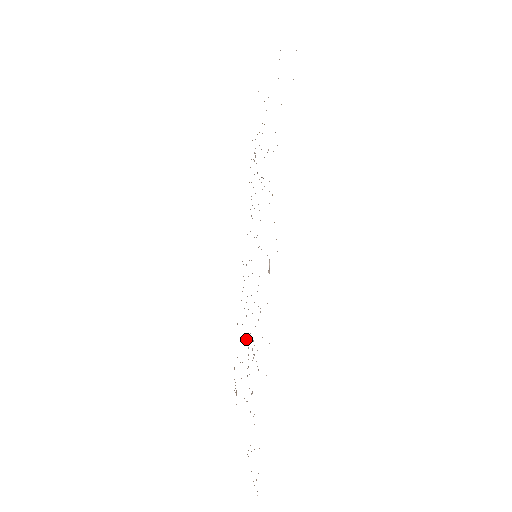
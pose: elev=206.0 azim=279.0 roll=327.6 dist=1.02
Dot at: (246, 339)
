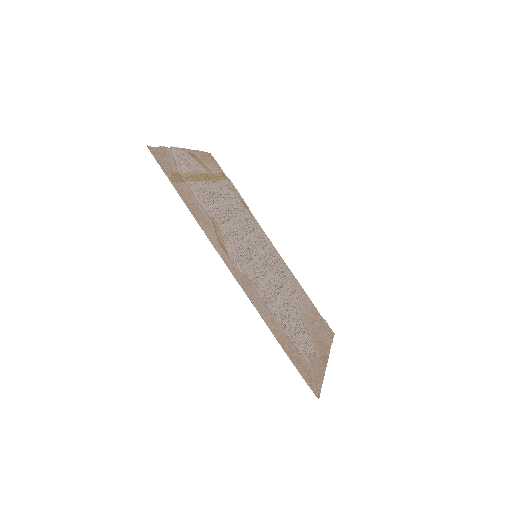
Dot at: (294, 306)
